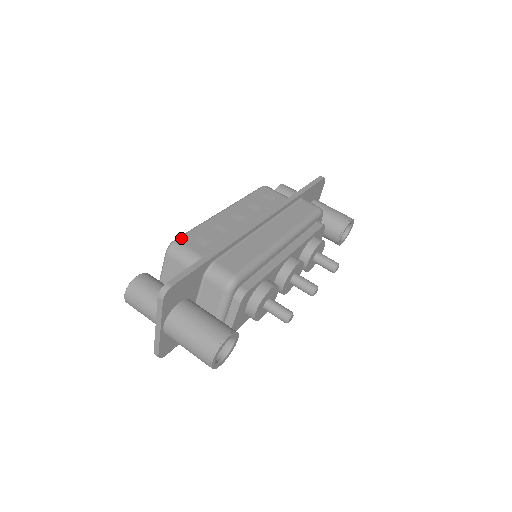
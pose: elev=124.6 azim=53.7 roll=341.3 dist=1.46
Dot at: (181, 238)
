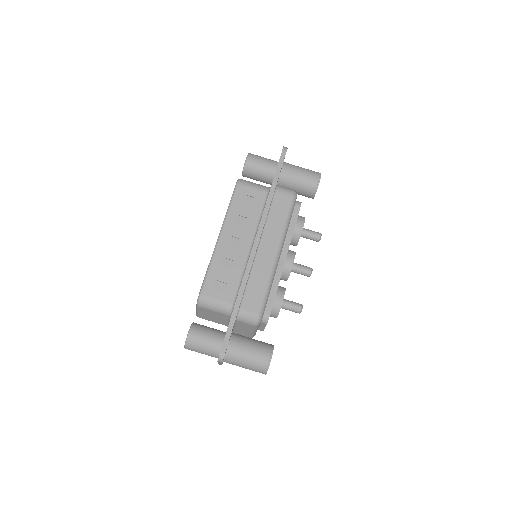
Dot at: (203, 291)
